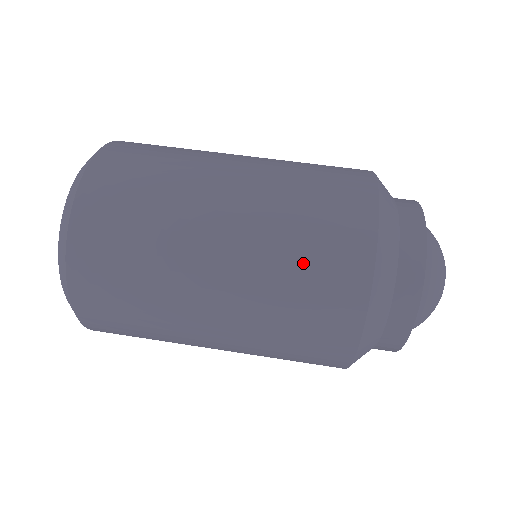
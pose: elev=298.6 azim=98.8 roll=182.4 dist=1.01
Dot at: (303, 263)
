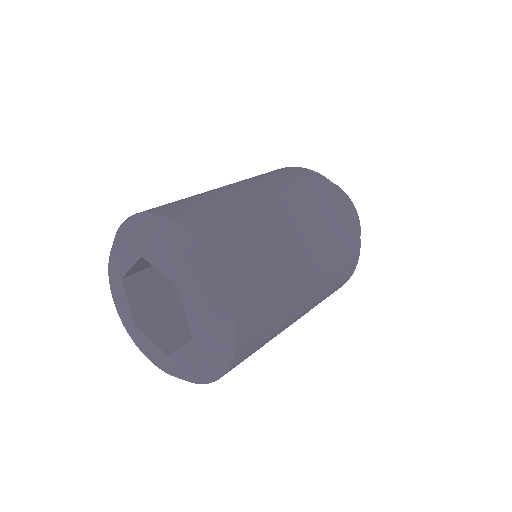
Dot at: (321, 205)
